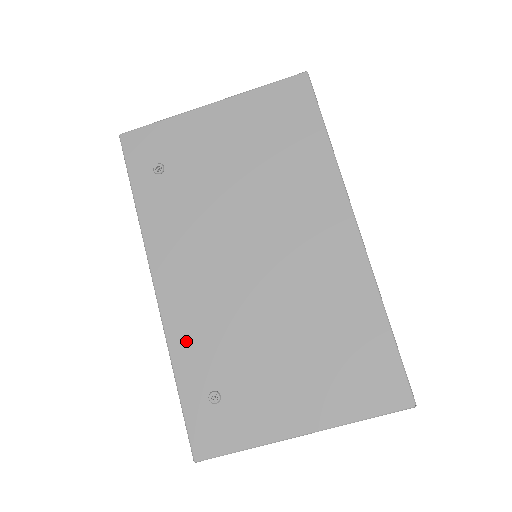
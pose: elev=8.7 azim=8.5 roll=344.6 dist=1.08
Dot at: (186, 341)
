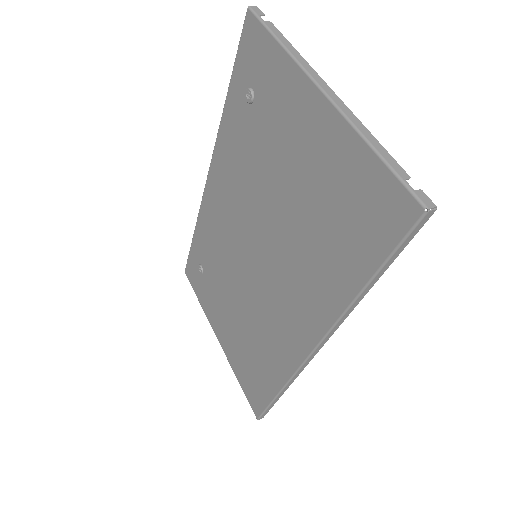
Dot at: (204, 229)
